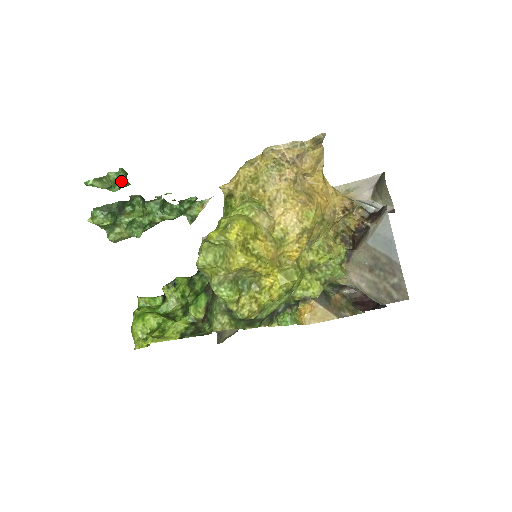
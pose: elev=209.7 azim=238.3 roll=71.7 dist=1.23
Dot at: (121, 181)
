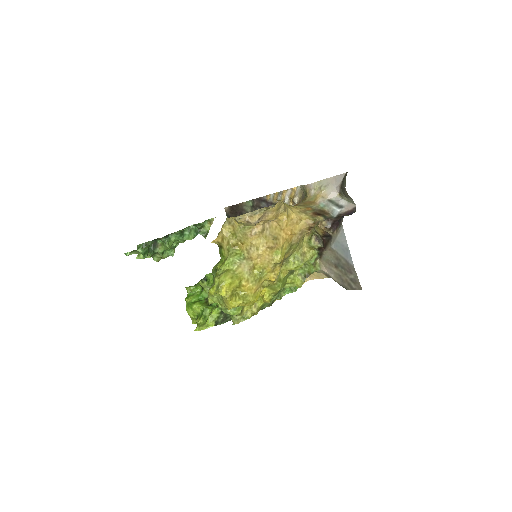
Dot at: (146, 253)
